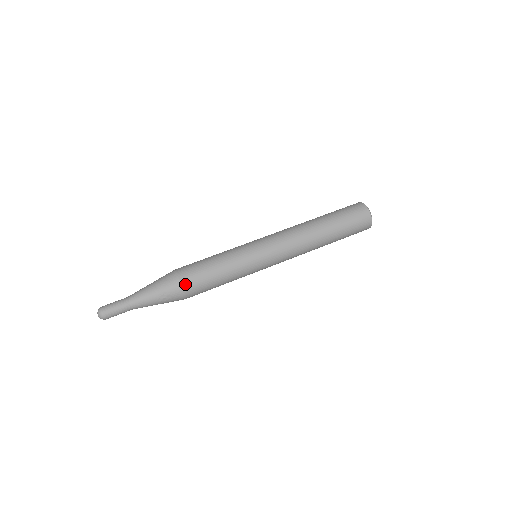
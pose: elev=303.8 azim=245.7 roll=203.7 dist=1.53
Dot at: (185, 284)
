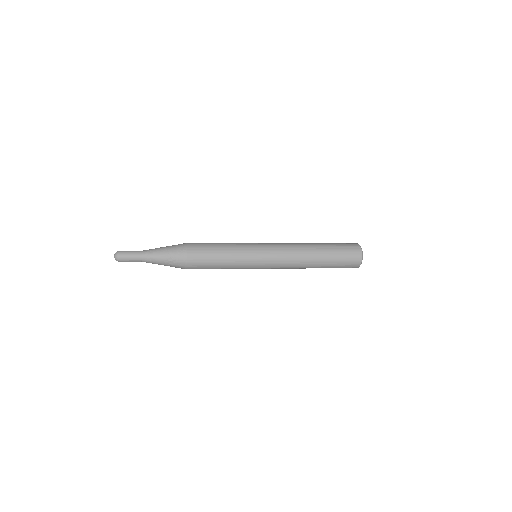
Dot at: (191, 255)
